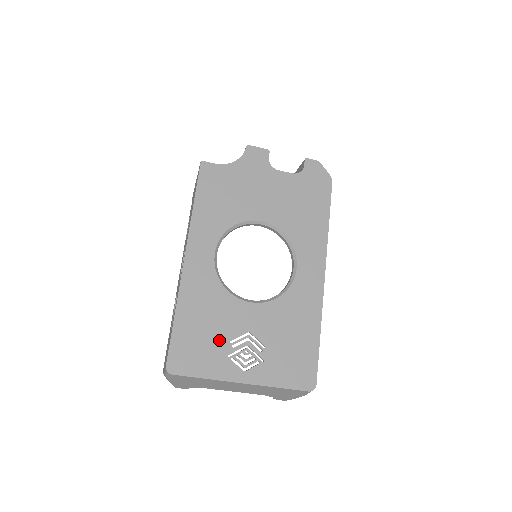
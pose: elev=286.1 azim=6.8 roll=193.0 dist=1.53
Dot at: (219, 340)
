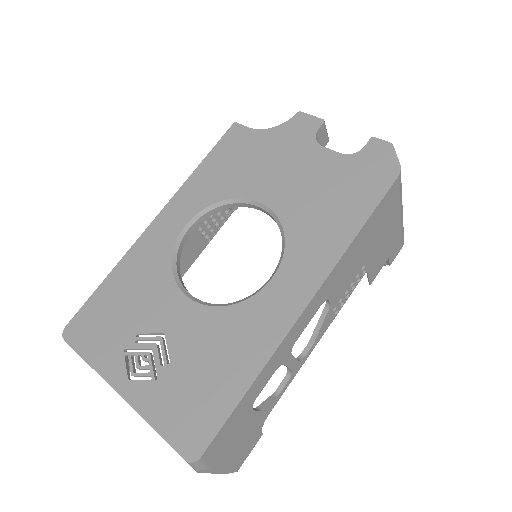
Dot at: (128, 326)
